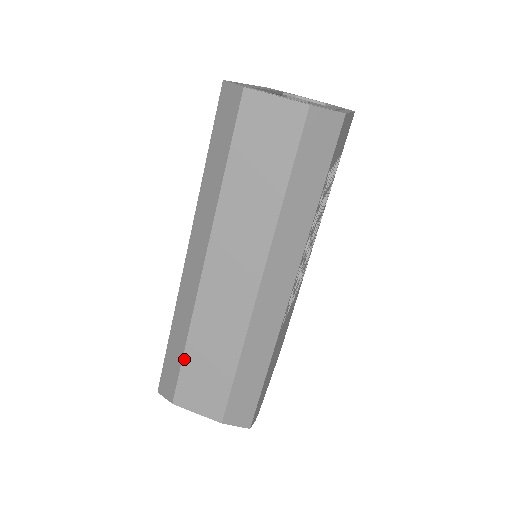
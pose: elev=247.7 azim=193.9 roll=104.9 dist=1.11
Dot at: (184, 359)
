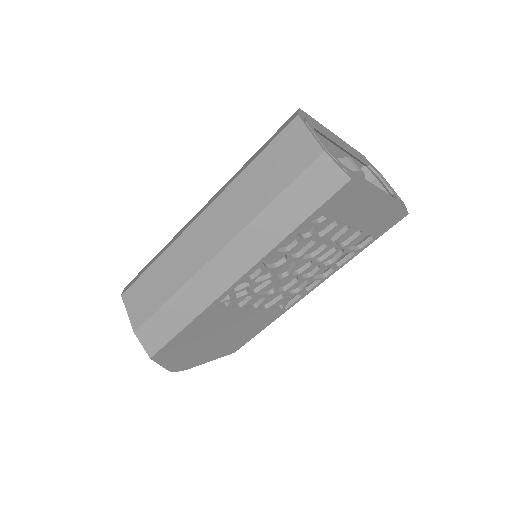
Dot at: (147, 270)
